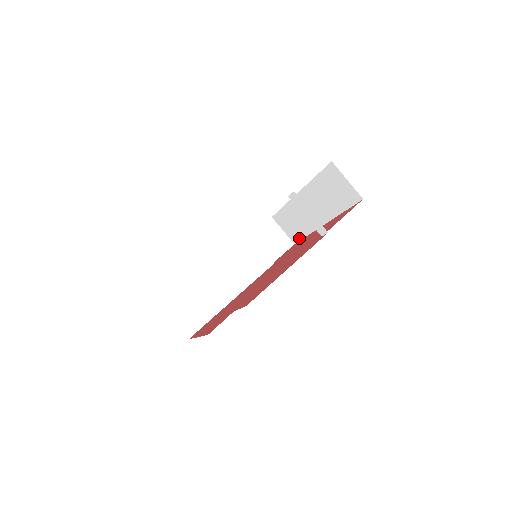
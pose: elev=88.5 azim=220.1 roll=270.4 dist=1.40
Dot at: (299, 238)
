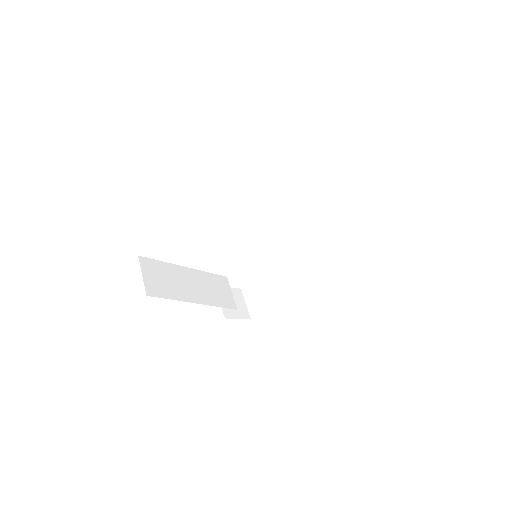
Dot at: (262, 310)
